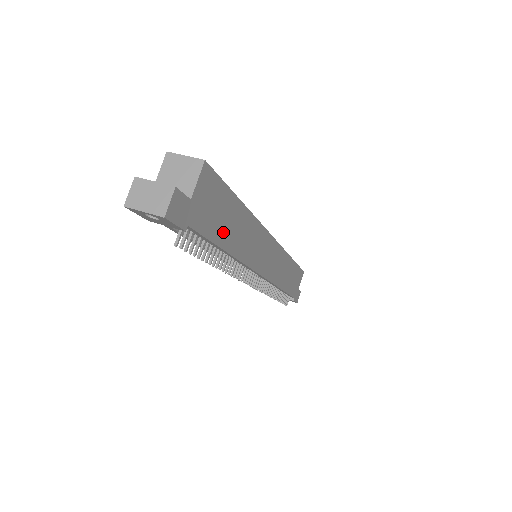
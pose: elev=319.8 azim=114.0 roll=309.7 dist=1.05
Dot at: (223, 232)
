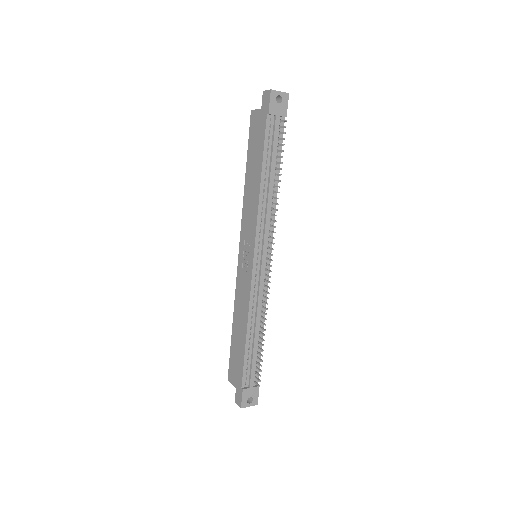
Dot at: occluded
